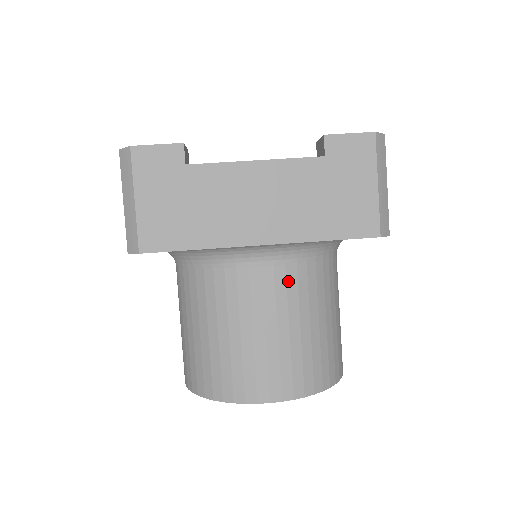
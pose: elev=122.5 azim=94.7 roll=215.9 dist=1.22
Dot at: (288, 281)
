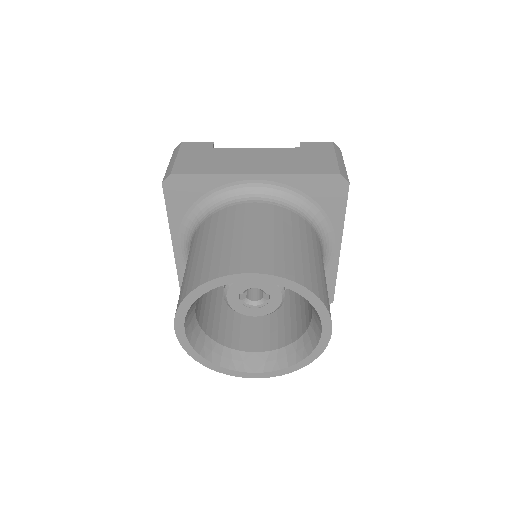
Dot at: (275, 212)
